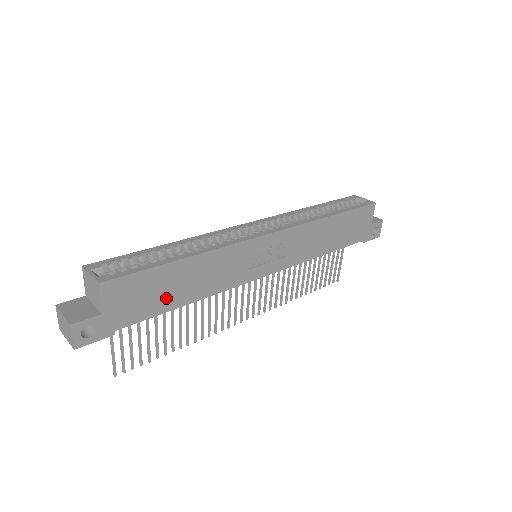
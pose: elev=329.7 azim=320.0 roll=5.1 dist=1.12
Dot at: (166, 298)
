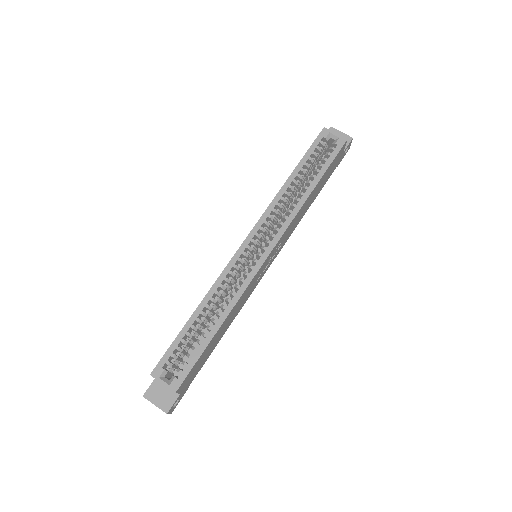
Dot at: (211, 349)
